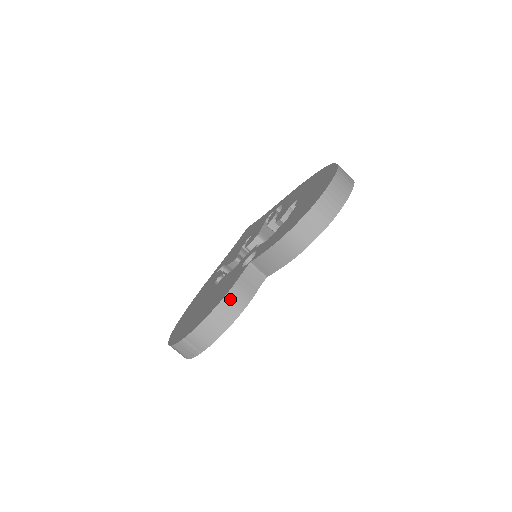
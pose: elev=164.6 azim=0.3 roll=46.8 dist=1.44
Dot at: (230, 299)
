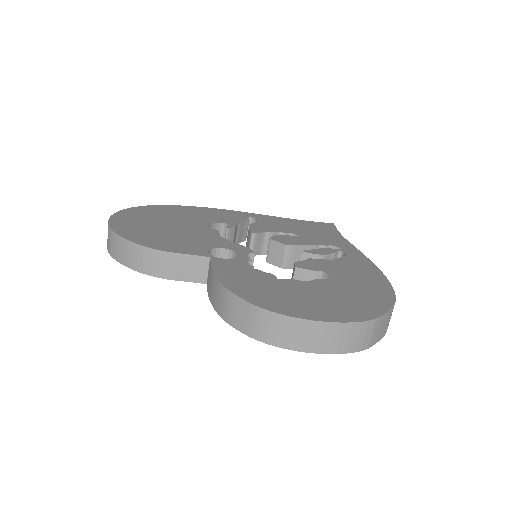
Dot at: (153, 256)
